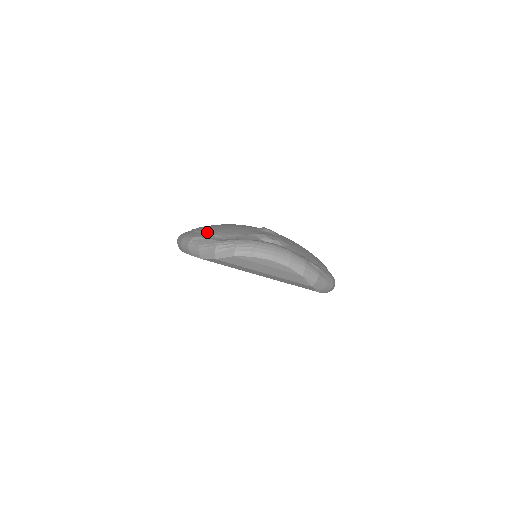
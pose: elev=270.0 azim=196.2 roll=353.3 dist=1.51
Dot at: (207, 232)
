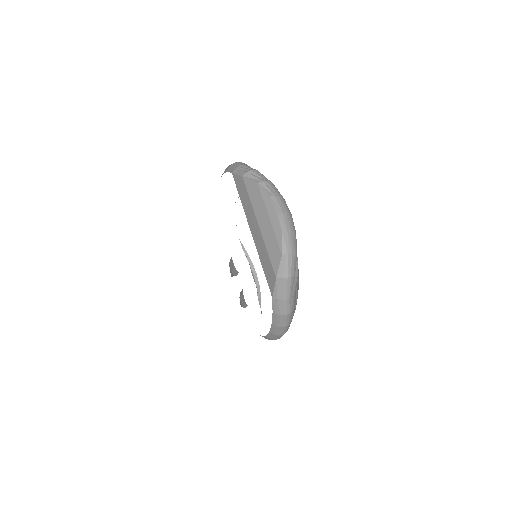
Dot at: occluded
